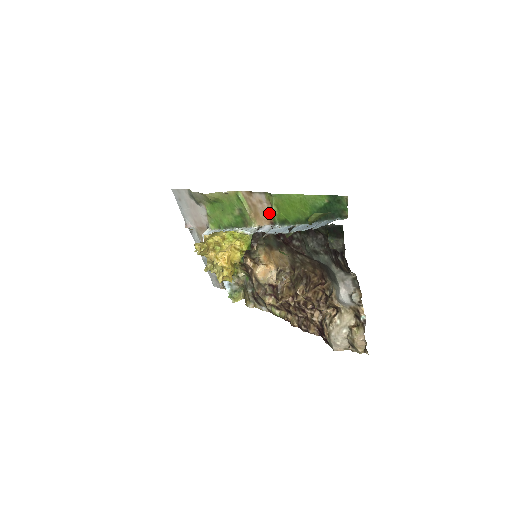
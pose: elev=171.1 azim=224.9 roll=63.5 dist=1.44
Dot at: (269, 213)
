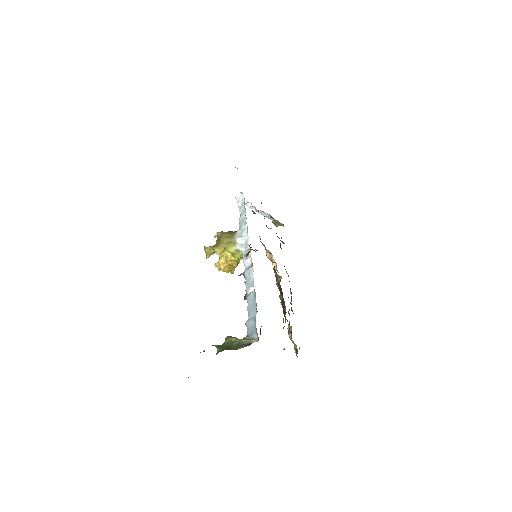
Dot at: occluded
